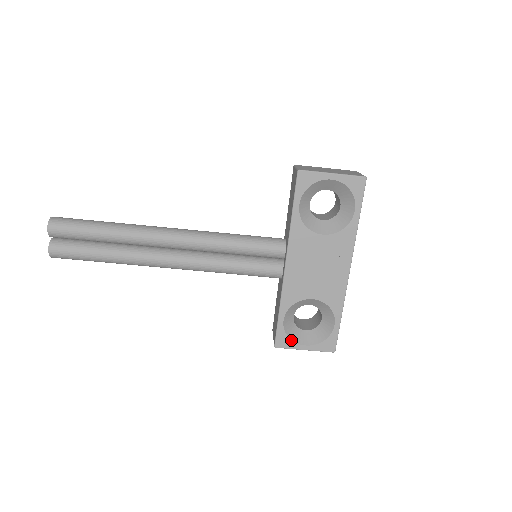
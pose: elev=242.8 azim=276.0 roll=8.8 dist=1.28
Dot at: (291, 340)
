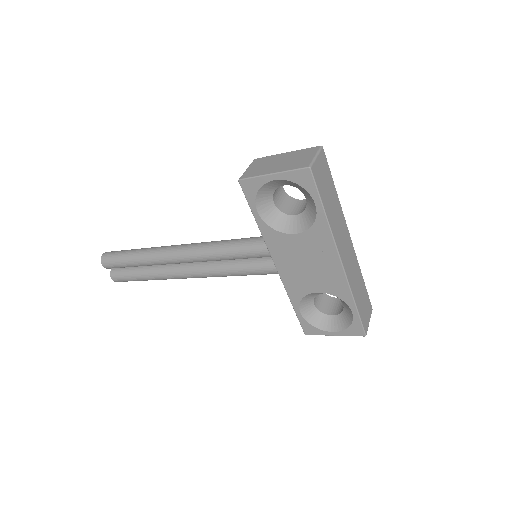
Dot at: (317, 328)
